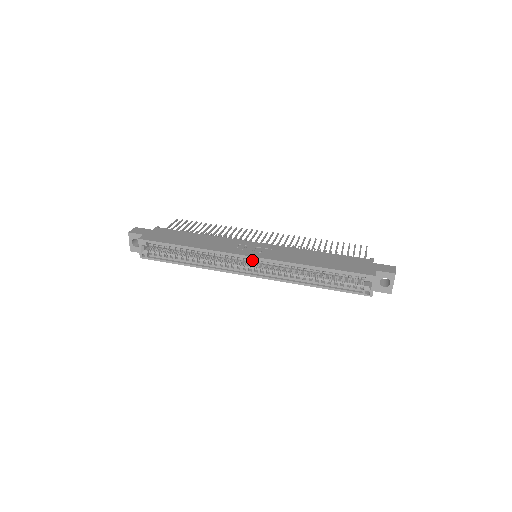
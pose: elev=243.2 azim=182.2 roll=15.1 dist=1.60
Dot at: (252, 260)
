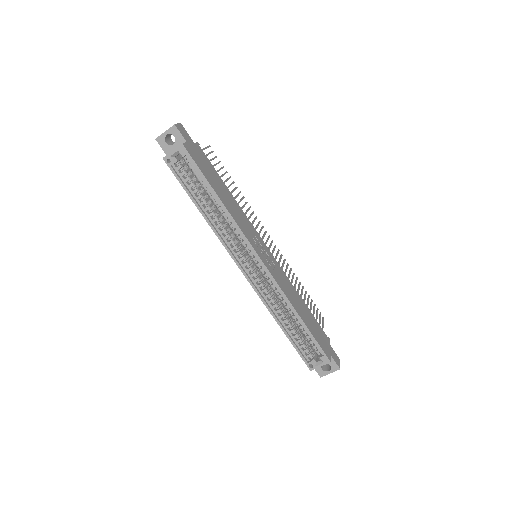
Dot at: (258, 263)
